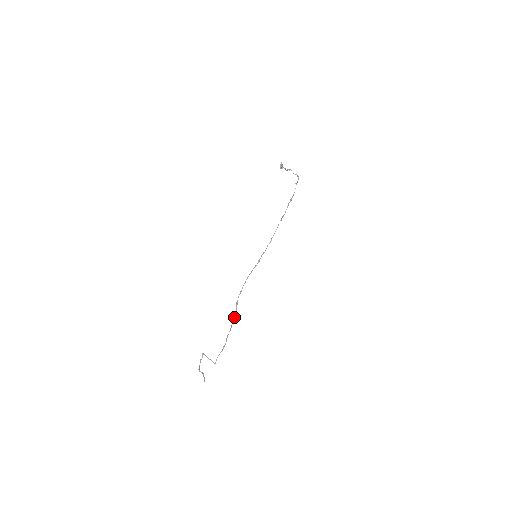
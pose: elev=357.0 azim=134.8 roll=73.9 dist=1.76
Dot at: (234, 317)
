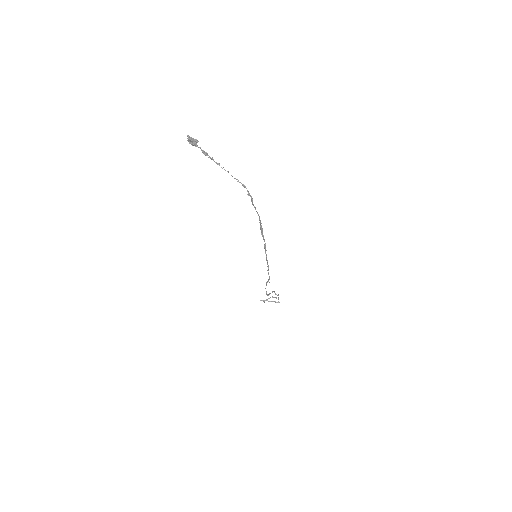
Dot at: occluded
